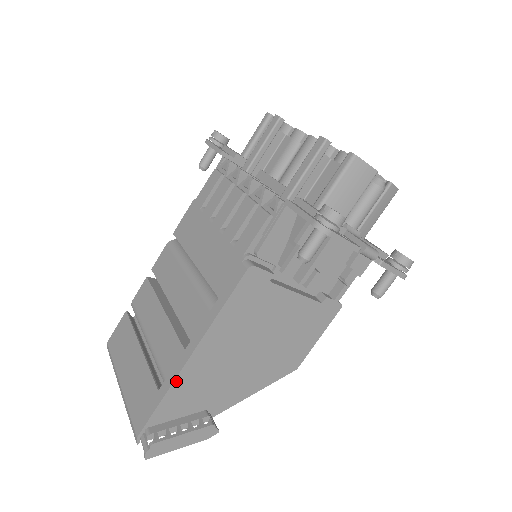
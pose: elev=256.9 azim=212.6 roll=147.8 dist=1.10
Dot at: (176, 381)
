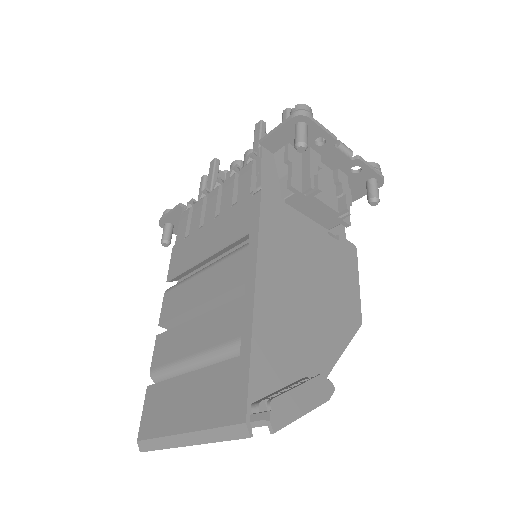
Dot at: (254, 324)
